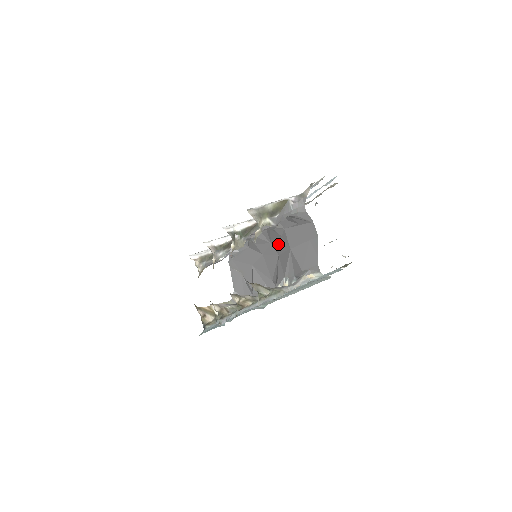
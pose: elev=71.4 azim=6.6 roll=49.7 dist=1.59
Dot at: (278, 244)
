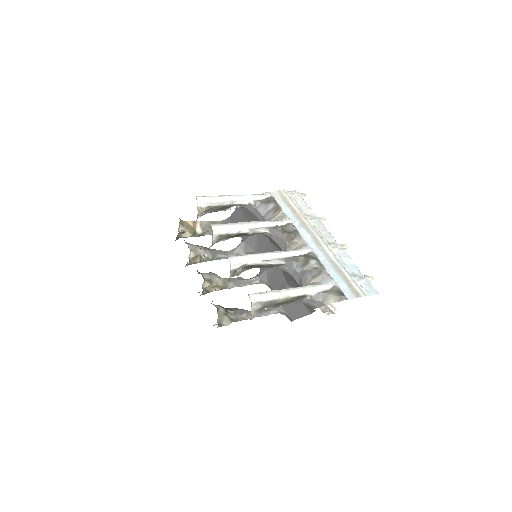
Dot at: occluded
